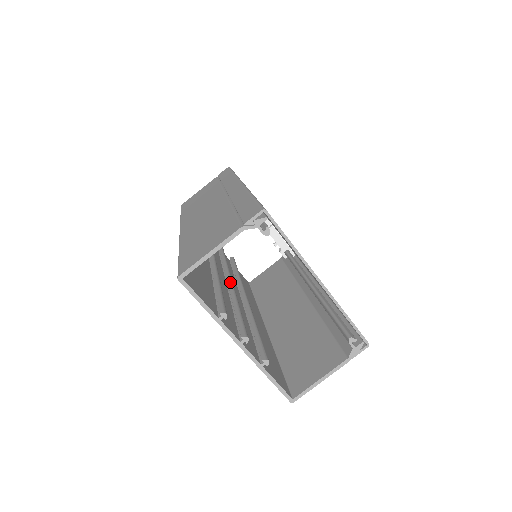
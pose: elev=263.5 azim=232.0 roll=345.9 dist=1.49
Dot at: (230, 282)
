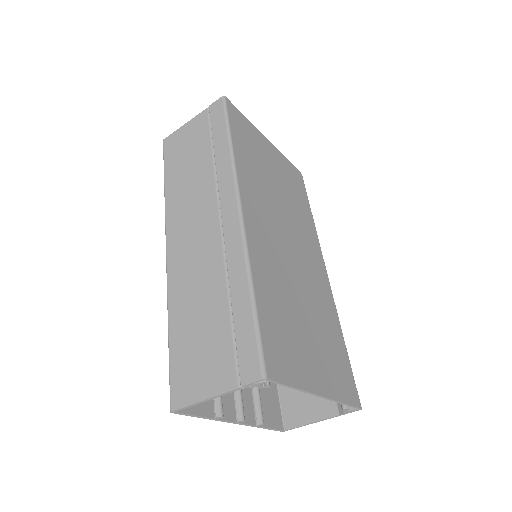
Dot at: occluded
